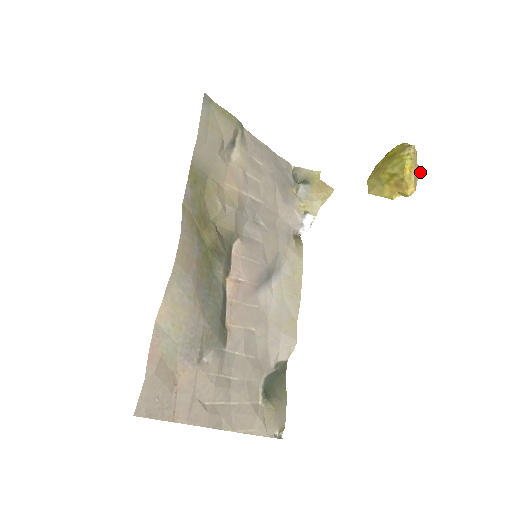
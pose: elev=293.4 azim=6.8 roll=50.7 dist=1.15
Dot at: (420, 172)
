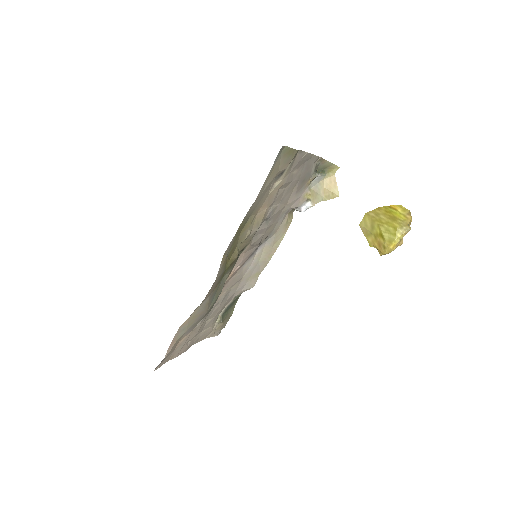
Dot at: occluded
